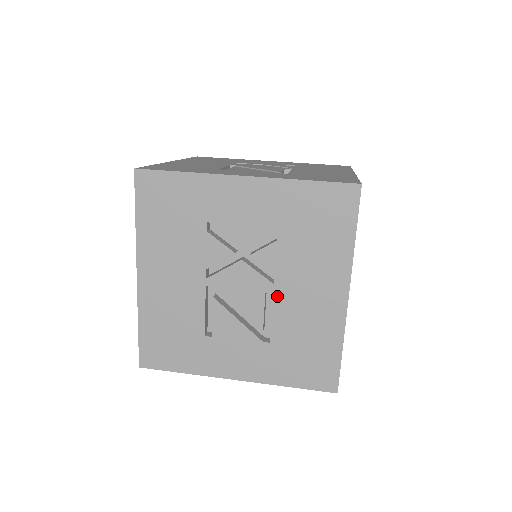
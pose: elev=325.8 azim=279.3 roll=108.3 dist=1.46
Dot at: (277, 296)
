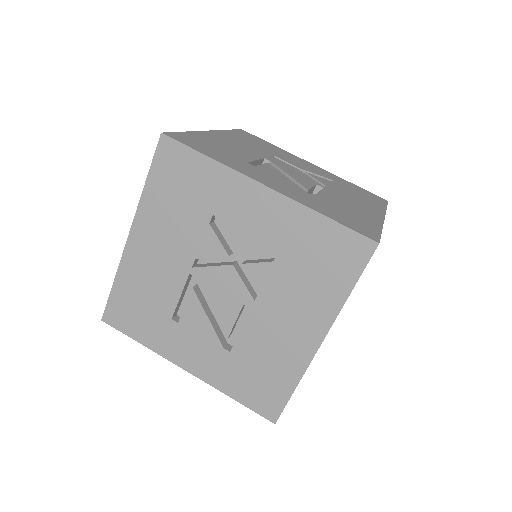
Dot at: (253, 313)
